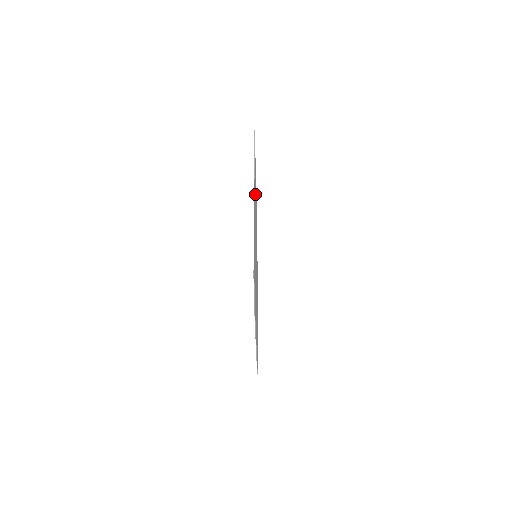
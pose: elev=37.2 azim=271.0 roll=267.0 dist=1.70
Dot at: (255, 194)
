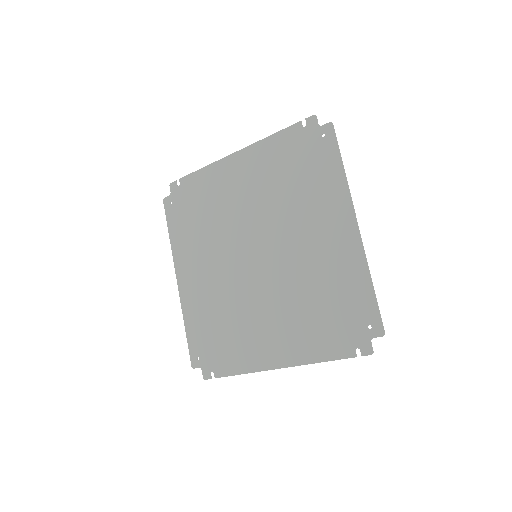
Dot at: (291, 190)
